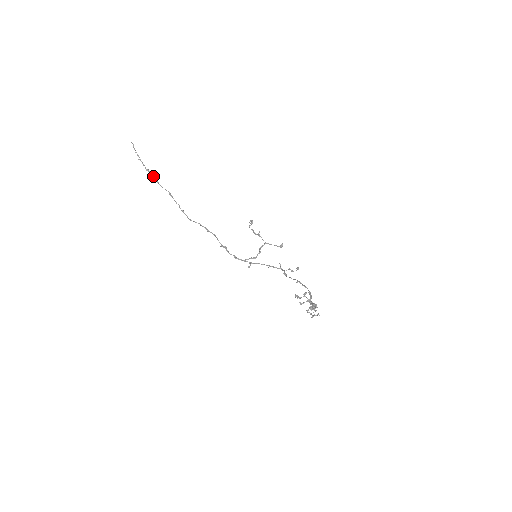
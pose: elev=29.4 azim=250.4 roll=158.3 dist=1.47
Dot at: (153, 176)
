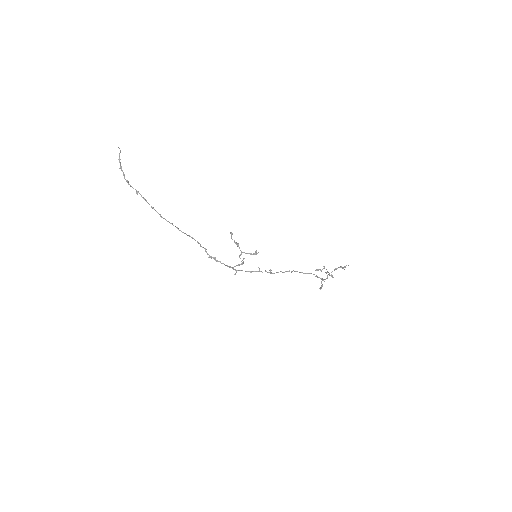
Dot at: (133, 188)
